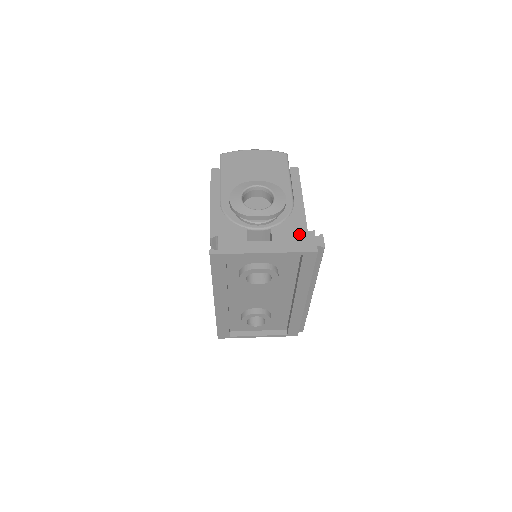
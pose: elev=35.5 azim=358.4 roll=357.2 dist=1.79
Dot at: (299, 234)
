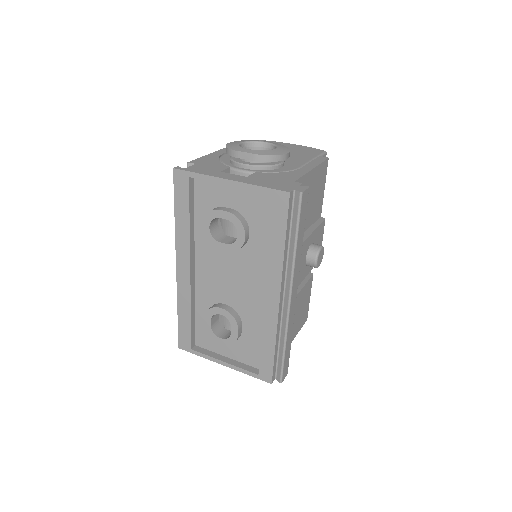
Dot at: (282, 181)
